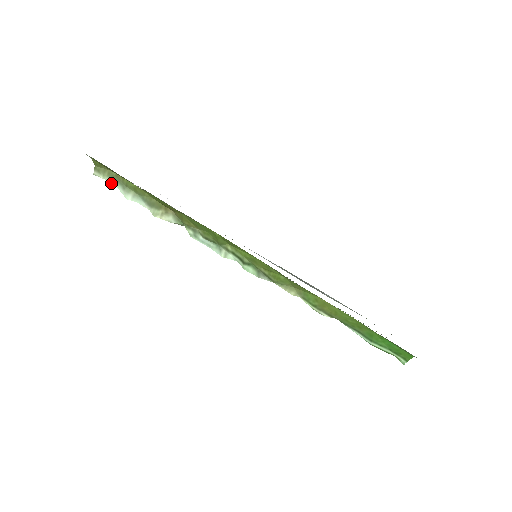
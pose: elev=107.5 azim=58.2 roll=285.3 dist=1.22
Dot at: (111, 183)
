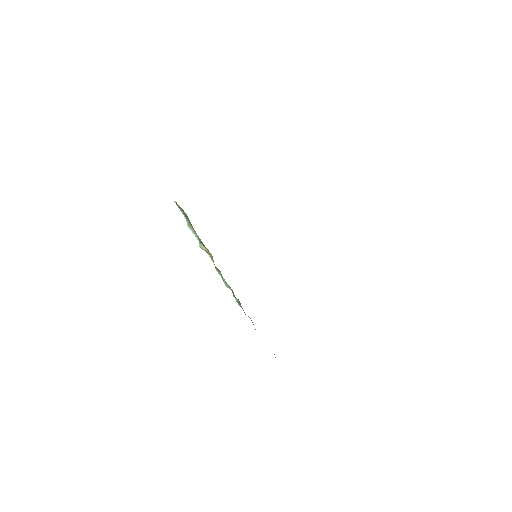
Dot at: (183, 214)
